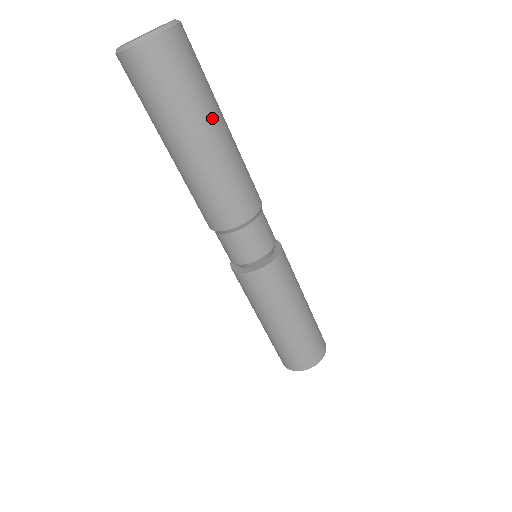
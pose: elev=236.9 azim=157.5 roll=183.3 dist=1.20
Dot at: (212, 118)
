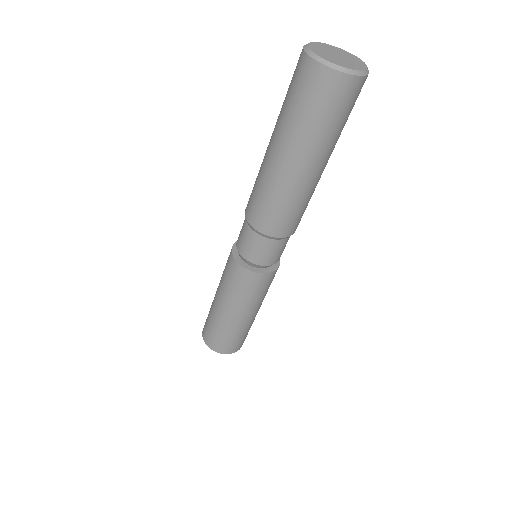
Dot at: (317, 156)
